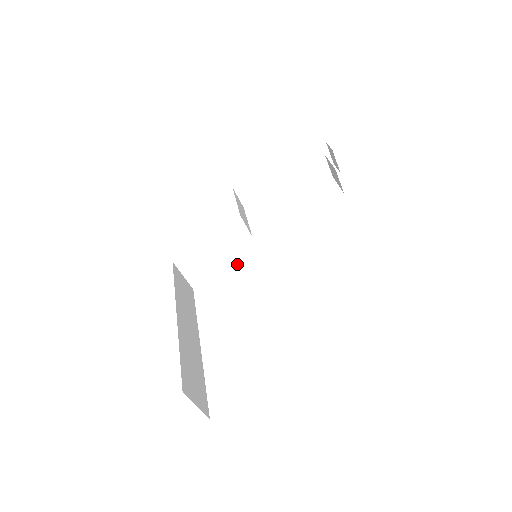
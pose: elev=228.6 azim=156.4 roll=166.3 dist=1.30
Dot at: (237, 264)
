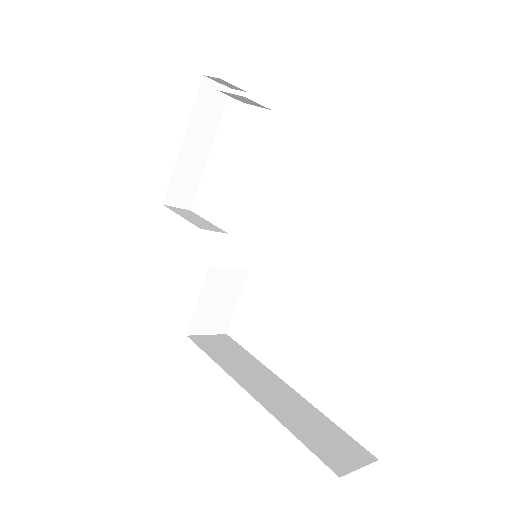
Dot at: (243, 276)
